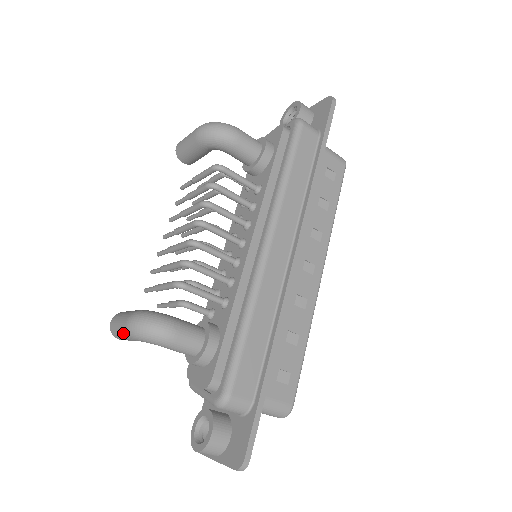
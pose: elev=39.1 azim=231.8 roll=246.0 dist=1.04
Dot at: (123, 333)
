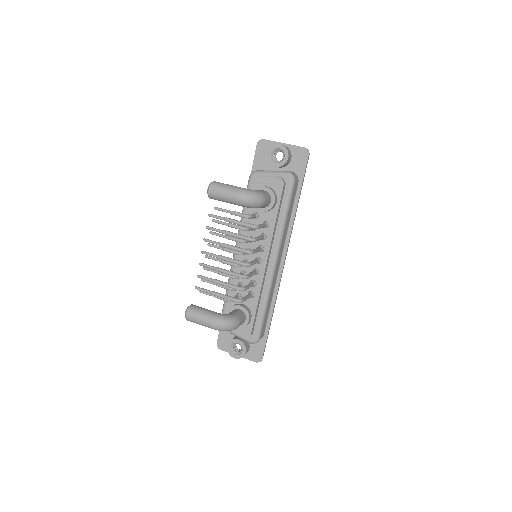
Dot at: (206, 326)
